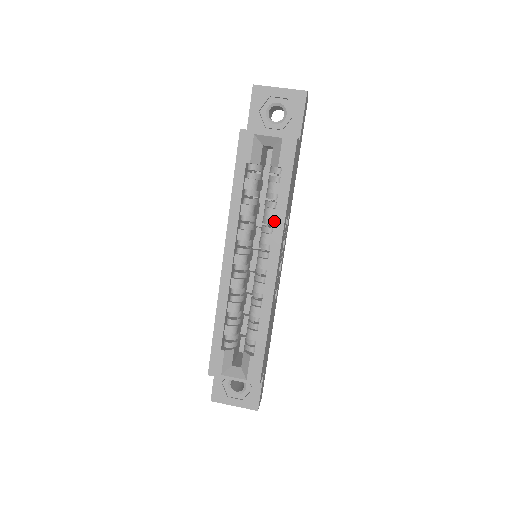
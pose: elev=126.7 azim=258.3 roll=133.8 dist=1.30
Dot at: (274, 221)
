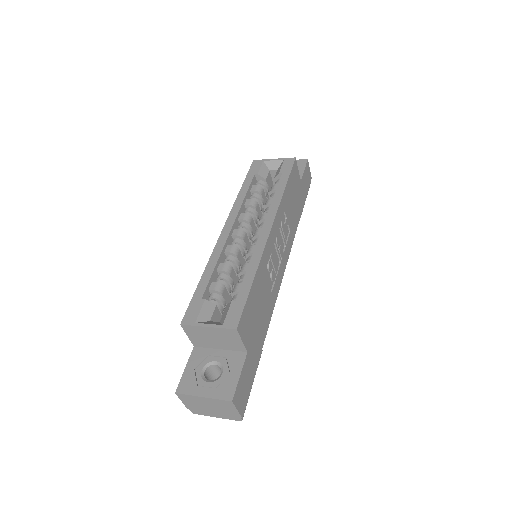
Dot at: (272, 201)
